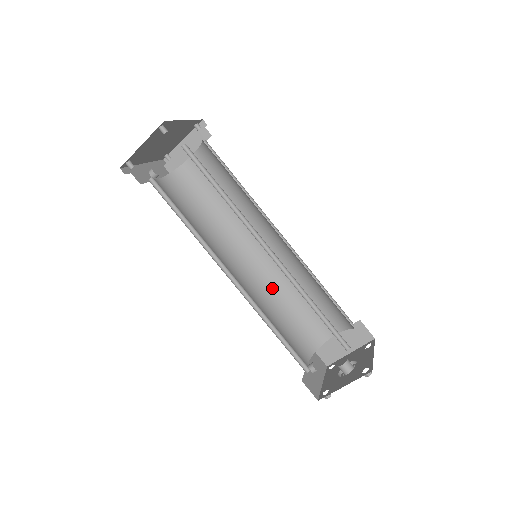
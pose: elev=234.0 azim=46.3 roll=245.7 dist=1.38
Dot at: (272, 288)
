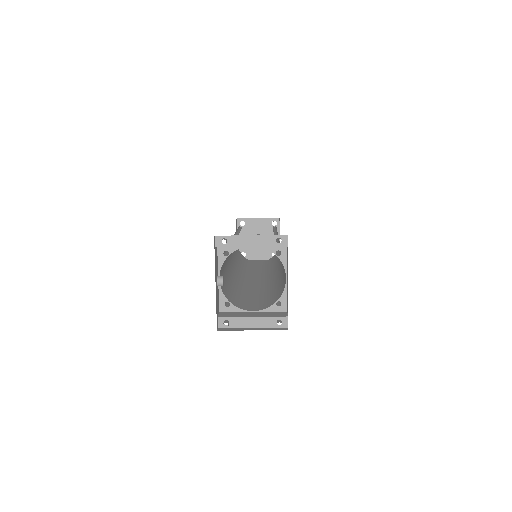
Dot at: occluded
